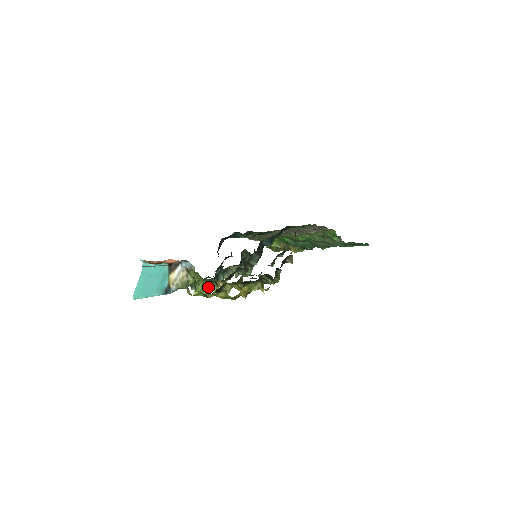
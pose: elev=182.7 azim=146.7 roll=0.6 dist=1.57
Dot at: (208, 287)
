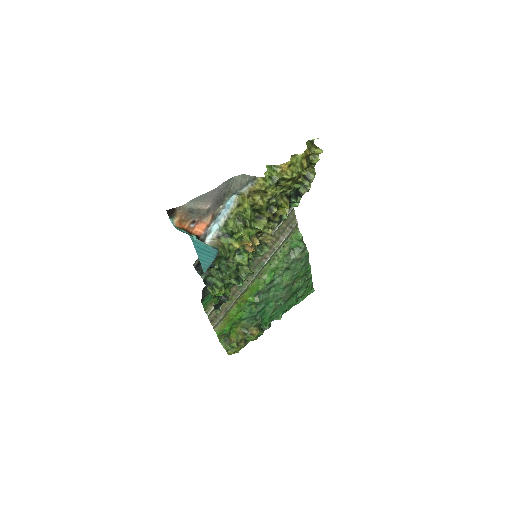
Dot at: (237, 270)
